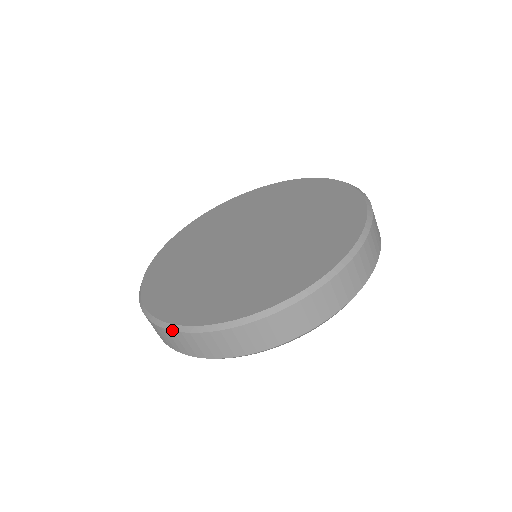
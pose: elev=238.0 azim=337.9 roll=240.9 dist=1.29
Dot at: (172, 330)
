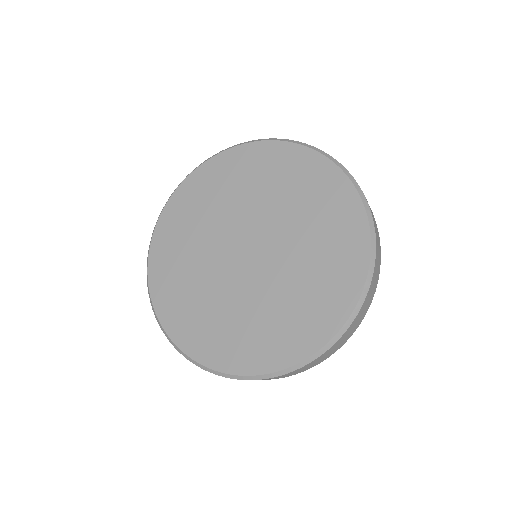
Dot at: (147, 258)
